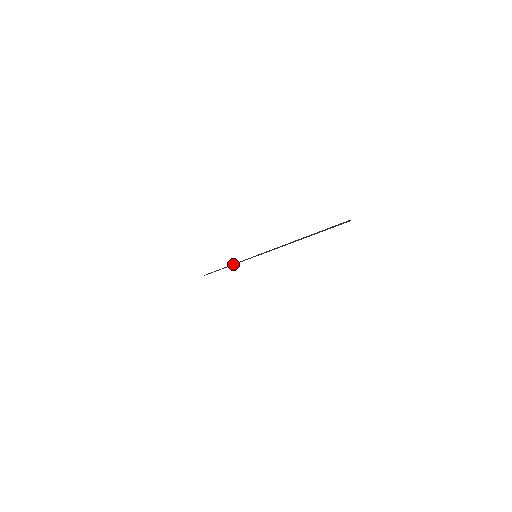
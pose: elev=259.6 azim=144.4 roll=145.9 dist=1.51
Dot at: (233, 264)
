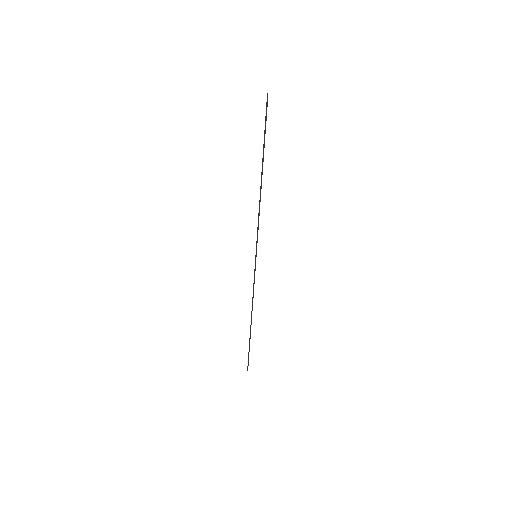
Dot at: (252, 303)
